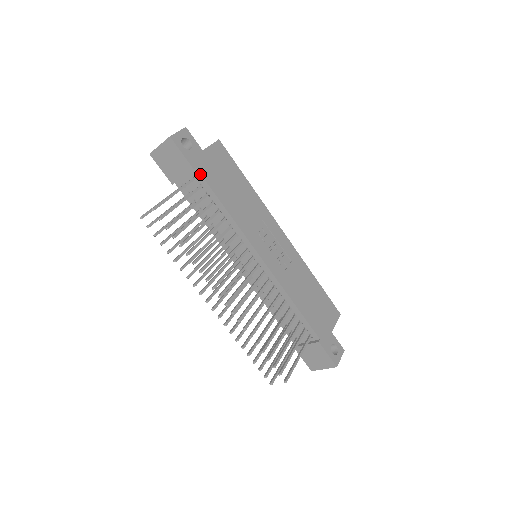
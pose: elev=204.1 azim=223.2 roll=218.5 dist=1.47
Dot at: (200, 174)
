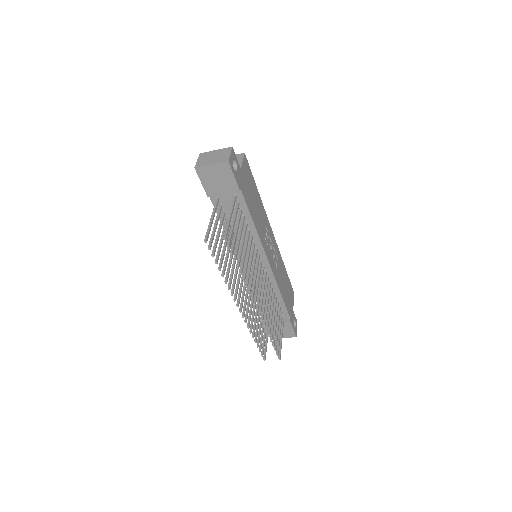
Dot at: (242, 194)
